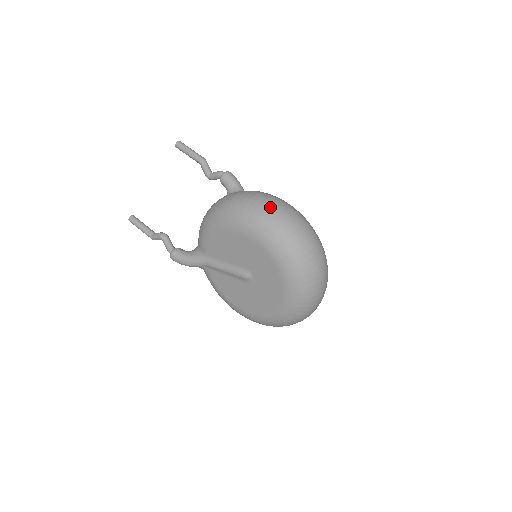
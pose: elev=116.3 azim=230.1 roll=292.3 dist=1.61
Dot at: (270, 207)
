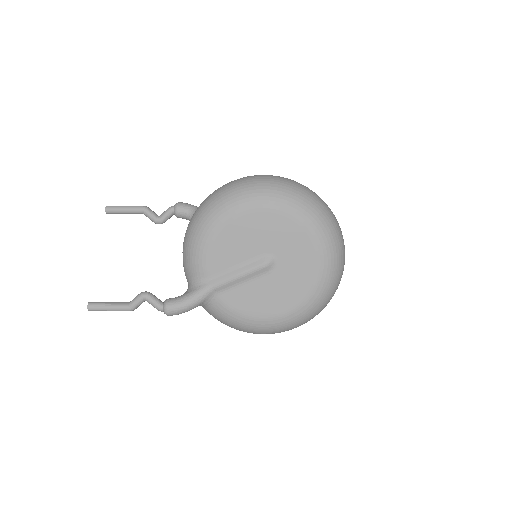
Dot at: (256, 177)
